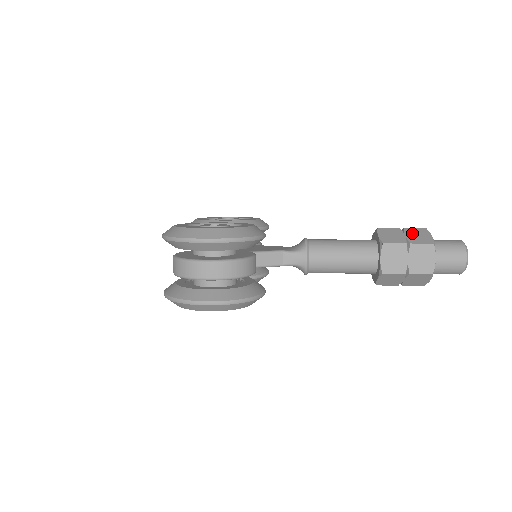
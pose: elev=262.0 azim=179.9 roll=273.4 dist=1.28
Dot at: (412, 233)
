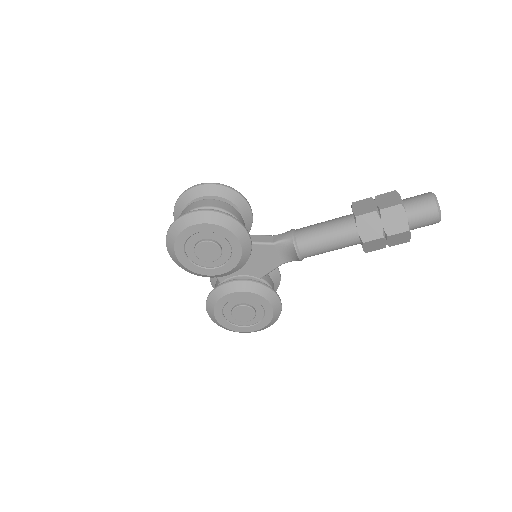
Dot at: occluded
